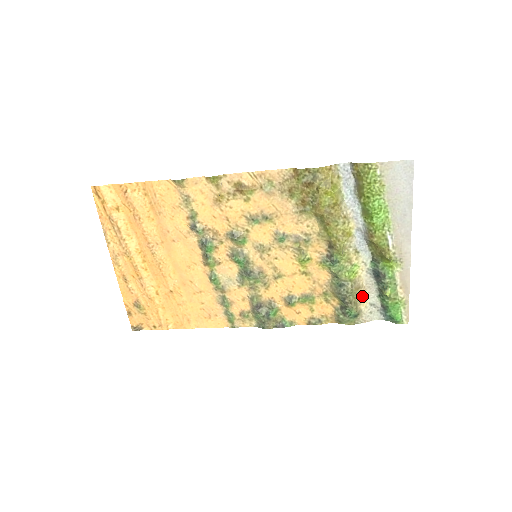
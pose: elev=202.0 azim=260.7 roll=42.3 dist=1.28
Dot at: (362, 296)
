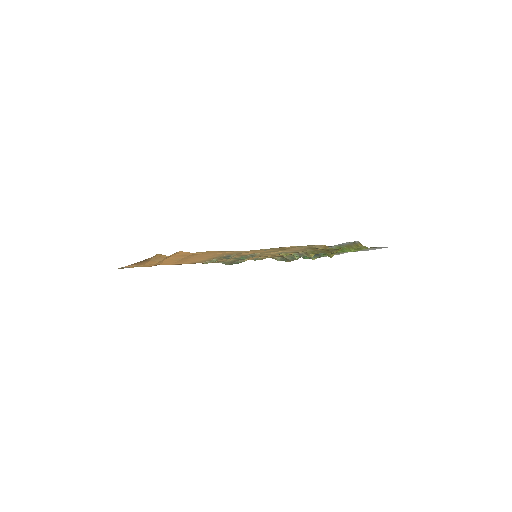
Dot at: occluded
